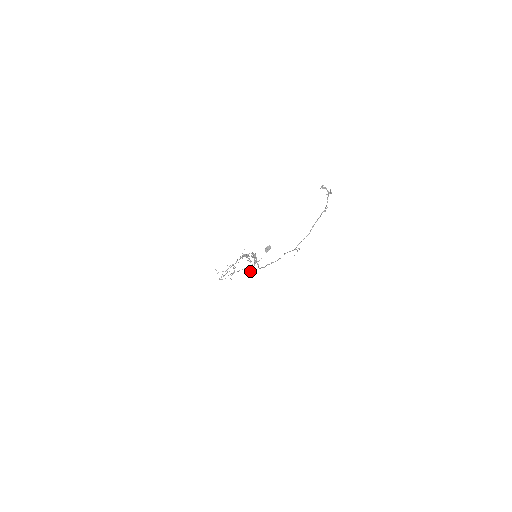
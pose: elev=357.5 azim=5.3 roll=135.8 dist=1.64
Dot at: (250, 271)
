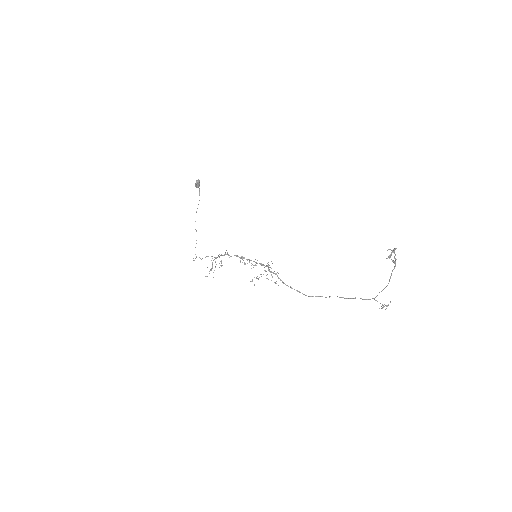
Dot at: (275, 283)
